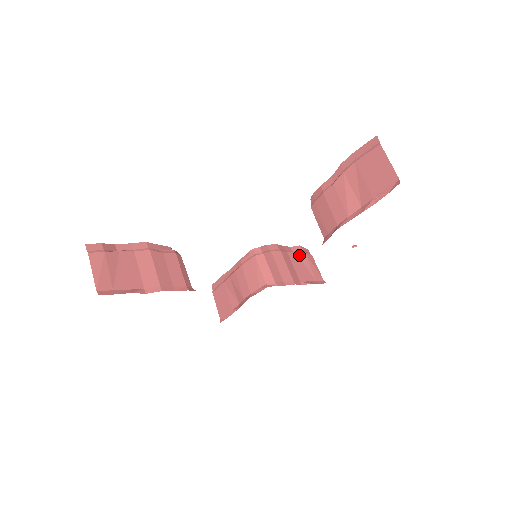
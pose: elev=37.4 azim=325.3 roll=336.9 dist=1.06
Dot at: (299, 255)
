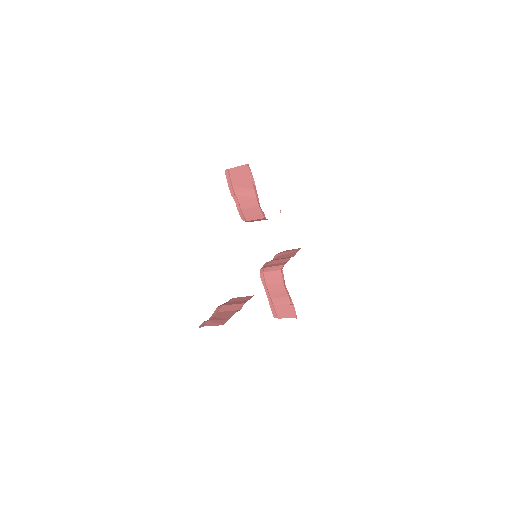
Dot at: (279, 255)
